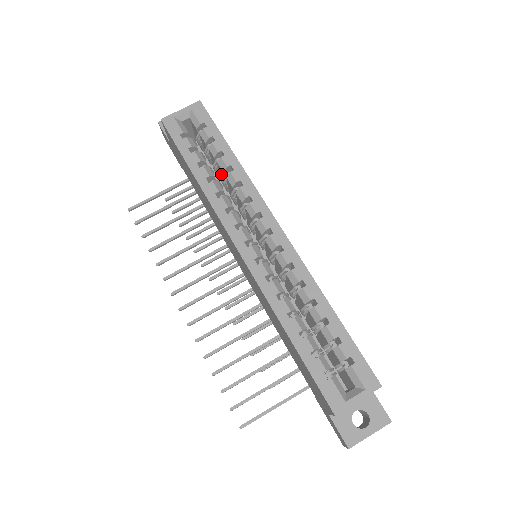
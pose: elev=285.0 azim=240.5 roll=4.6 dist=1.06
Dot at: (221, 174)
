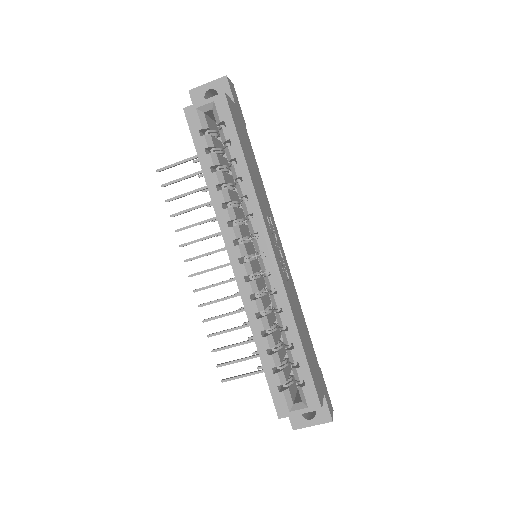
Dot at: occluded
